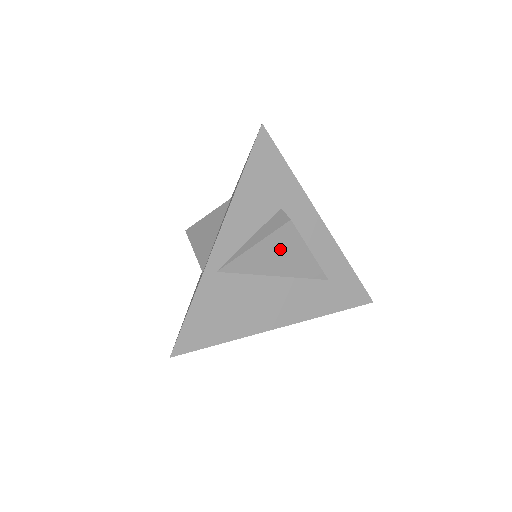
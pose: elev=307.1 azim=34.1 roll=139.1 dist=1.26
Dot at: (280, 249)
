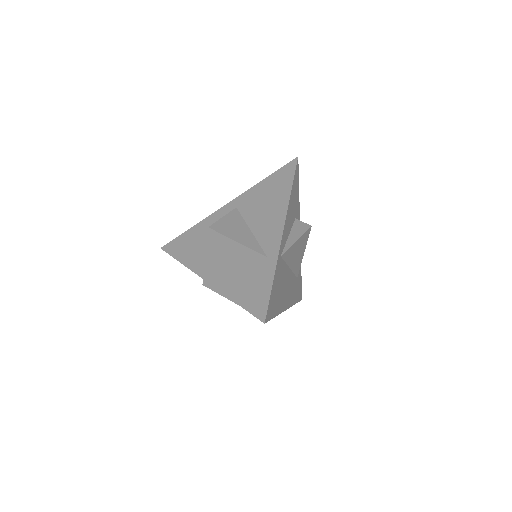
Dot at: (300, 247)
